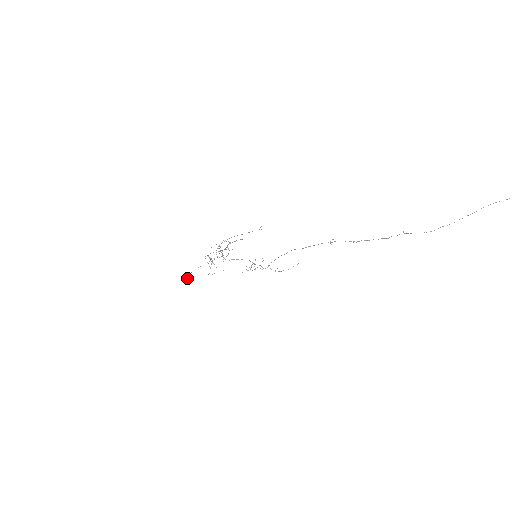
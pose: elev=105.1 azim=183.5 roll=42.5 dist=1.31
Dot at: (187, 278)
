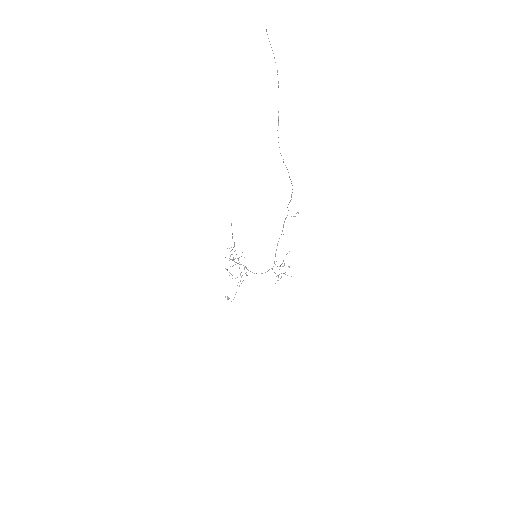
Dot at: occluded
